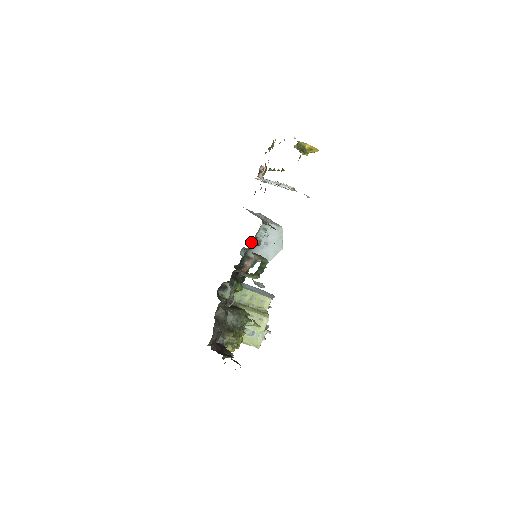
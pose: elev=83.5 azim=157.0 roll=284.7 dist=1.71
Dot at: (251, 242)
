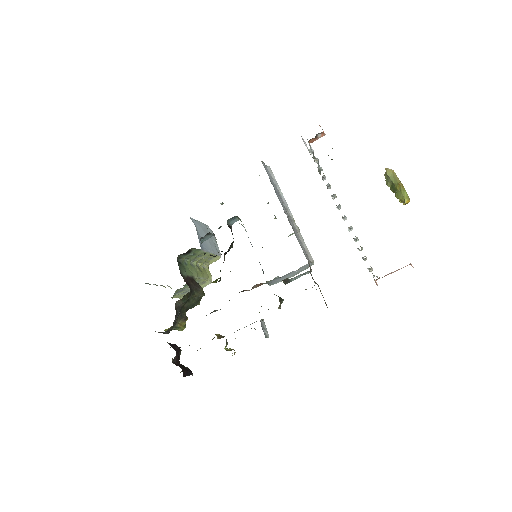
Dot at: occluded
